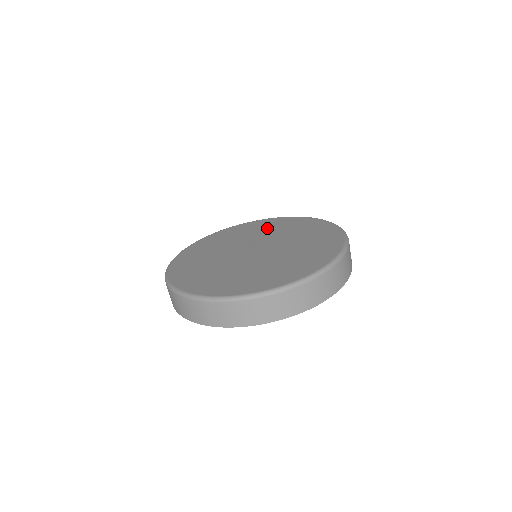
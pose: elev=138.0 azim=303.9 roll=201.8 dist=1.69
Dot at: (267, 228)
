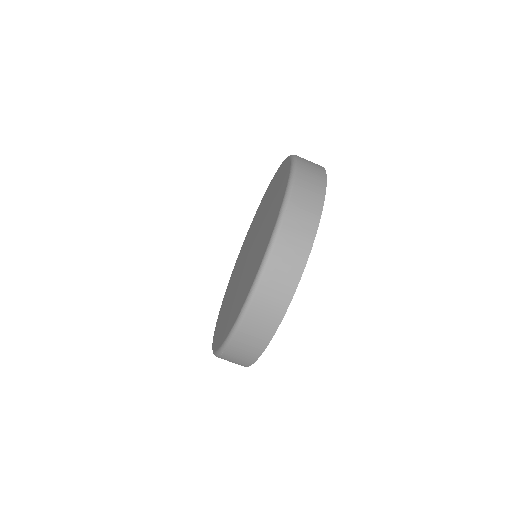
Dot at: (243, 250)
